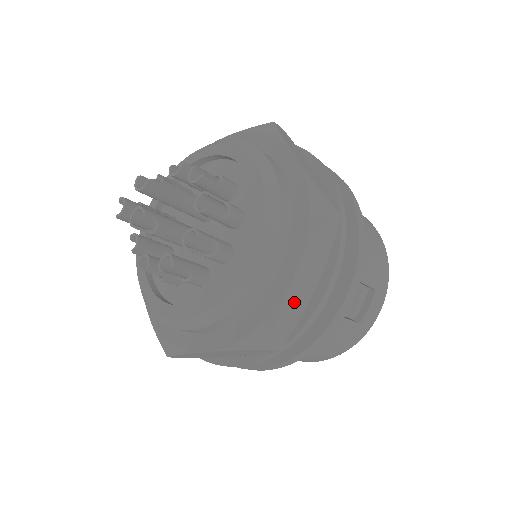
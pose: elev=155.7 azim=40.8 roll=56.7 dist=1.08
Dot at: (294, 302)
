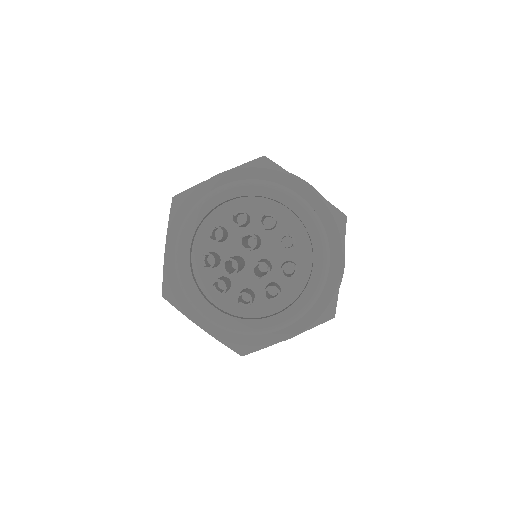
Dot at: occluded
